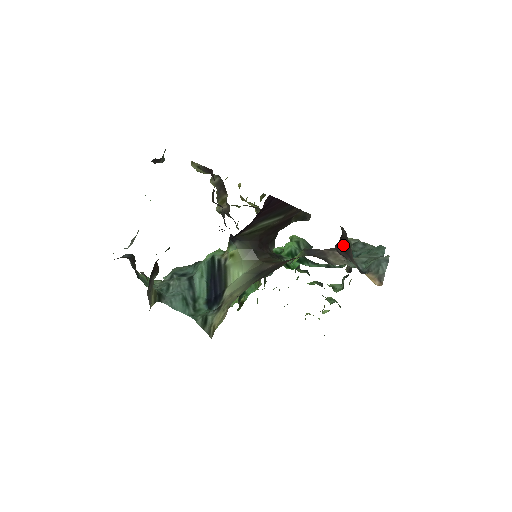
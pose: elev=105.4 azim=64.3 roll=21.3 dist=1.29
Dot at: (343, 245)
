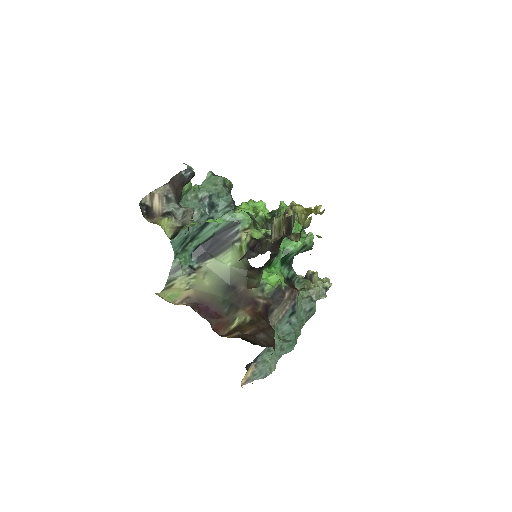
Dot at: occluded
